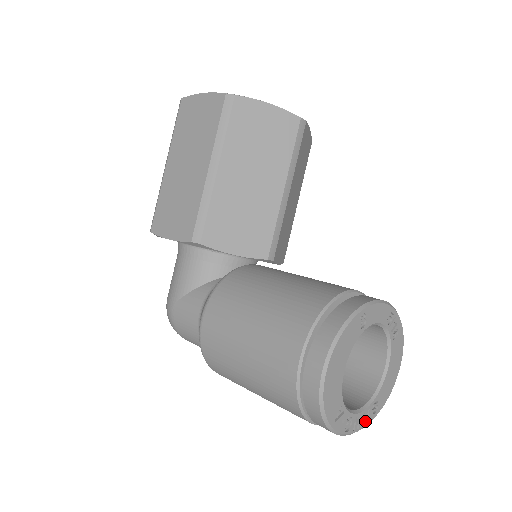
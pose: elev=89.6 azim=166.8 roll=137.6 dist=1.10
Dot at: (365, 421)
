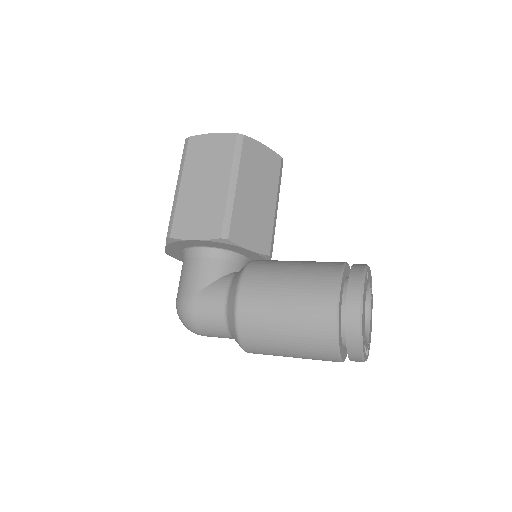
Dot at: occluded
